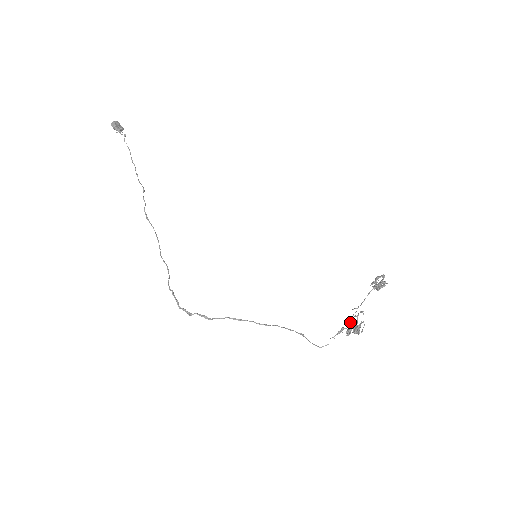
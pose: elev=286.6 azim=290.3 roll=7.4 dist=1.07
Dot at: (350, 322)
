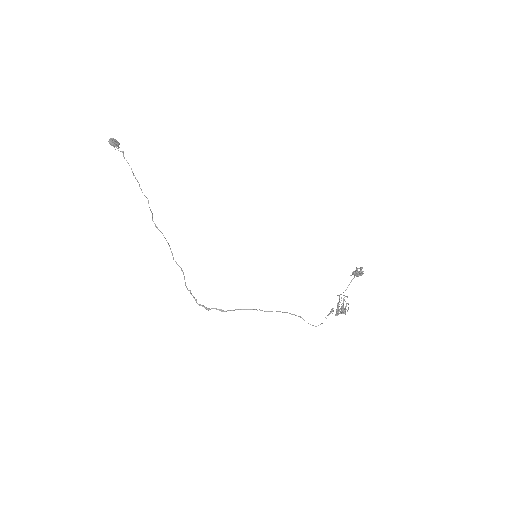
Dot at: (338, 306)
